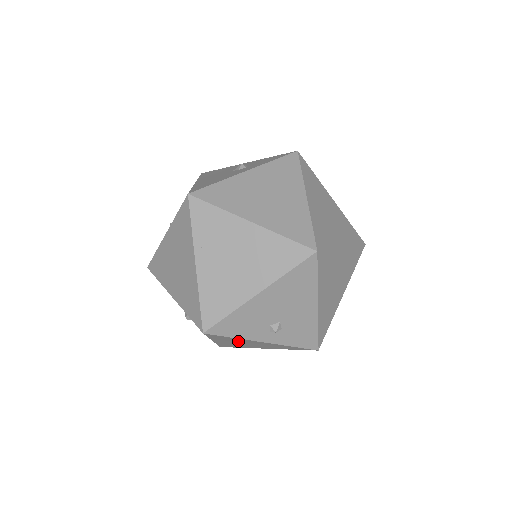
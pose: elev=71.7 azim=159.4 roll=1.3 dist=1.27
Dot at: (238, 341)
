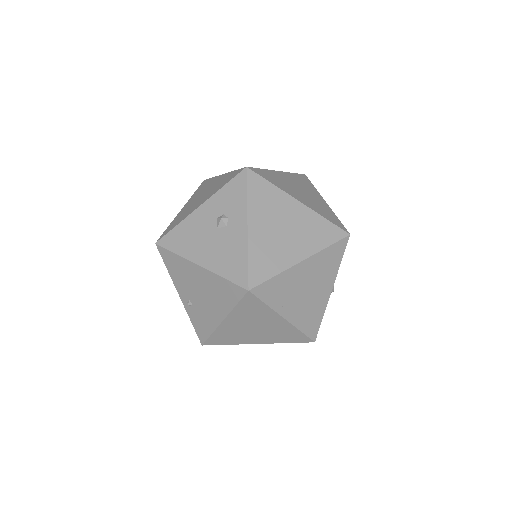
Dot at: occluded
